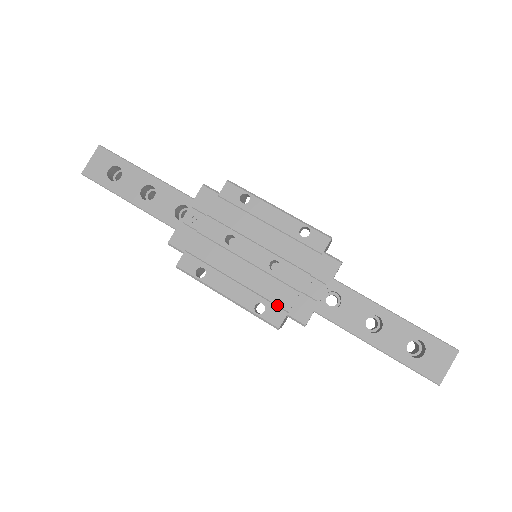
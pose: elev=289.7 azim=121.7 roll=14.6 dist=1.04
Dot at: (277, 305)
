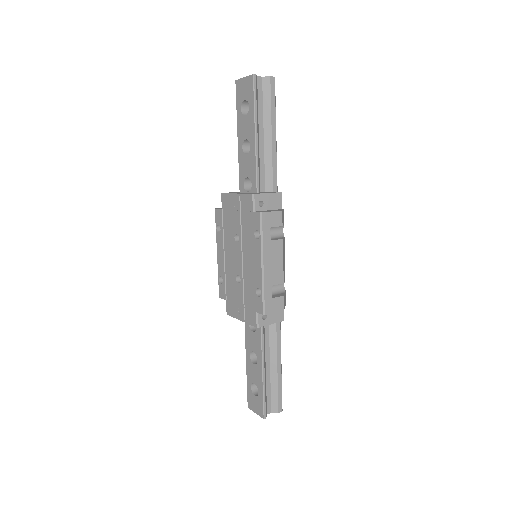
Dot at: (226, 291)
